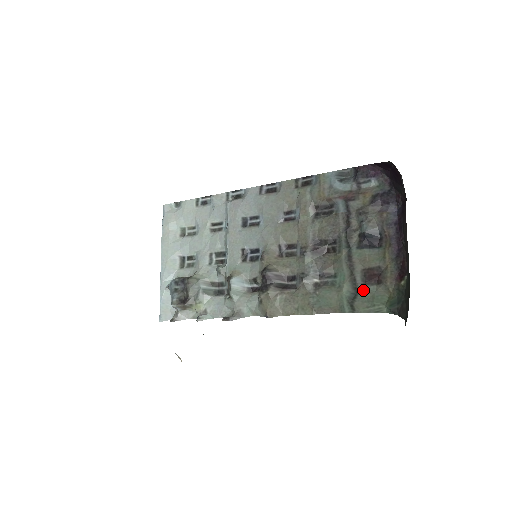
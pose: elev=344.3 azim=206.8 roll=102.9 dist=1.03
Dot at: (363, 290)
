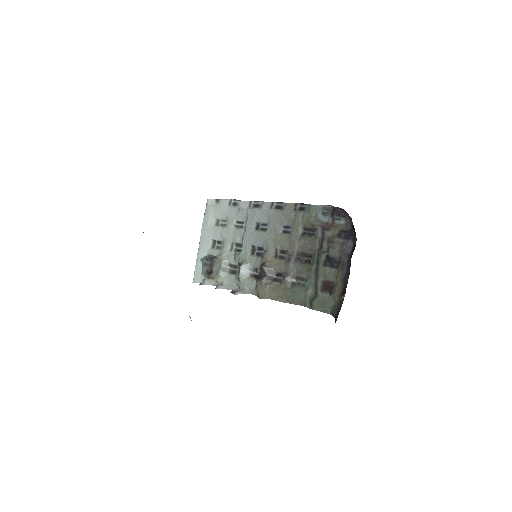
Dot at: (320, 295)
